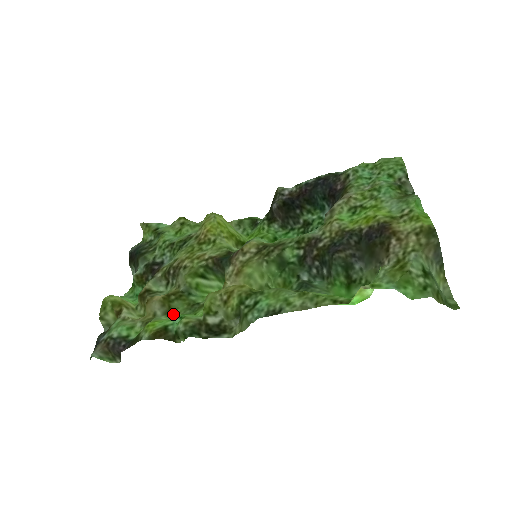
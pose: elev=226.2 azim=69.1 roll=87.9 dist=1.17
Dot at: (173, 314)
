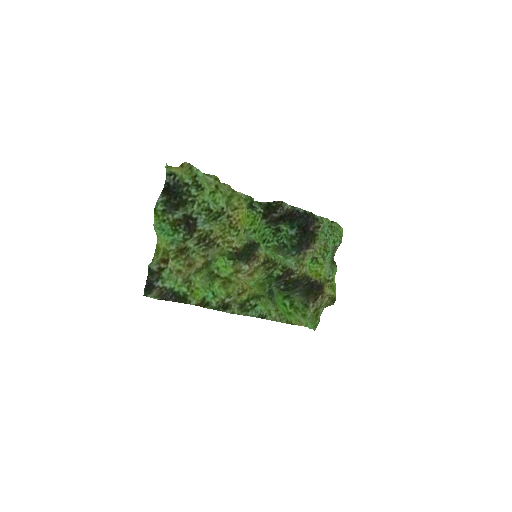
Dot at: (199, 277)
